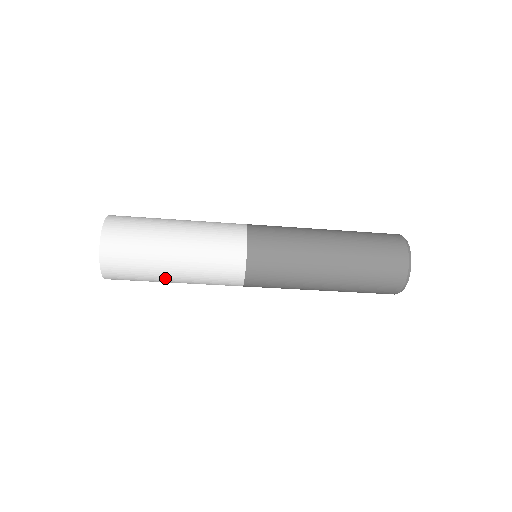
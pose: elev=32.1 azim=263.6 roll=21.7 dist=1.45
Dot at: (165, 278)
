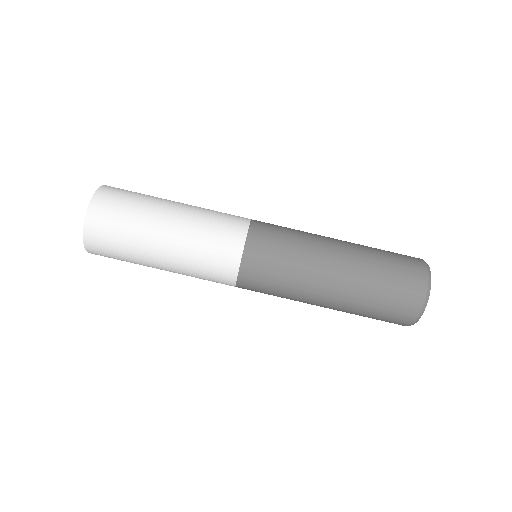
Dot at: (151, 250)
